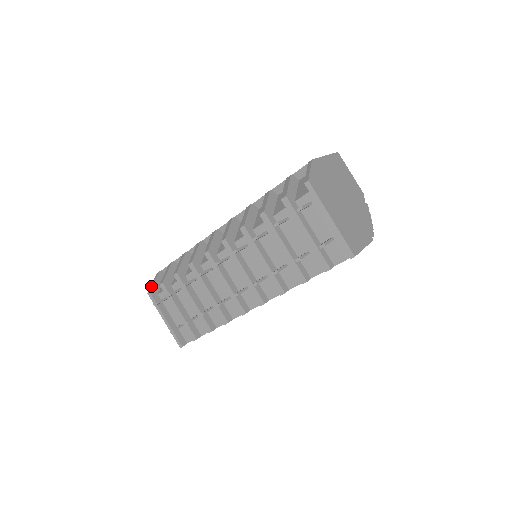
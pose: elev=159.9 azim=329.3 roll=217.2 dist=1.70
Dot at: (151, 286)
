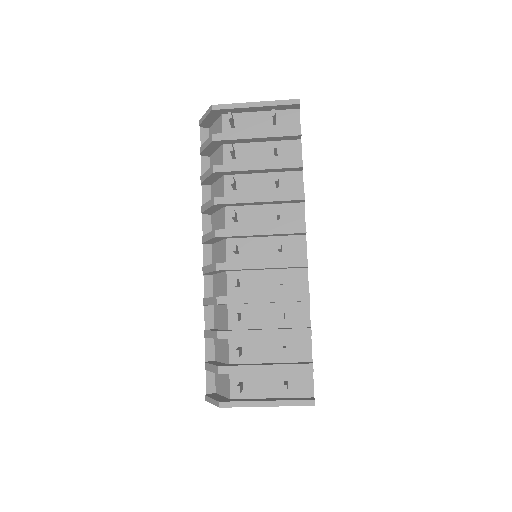
Dot at: (214, 401)
